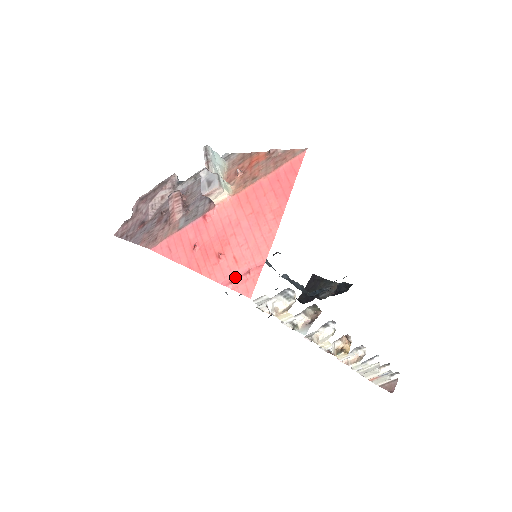
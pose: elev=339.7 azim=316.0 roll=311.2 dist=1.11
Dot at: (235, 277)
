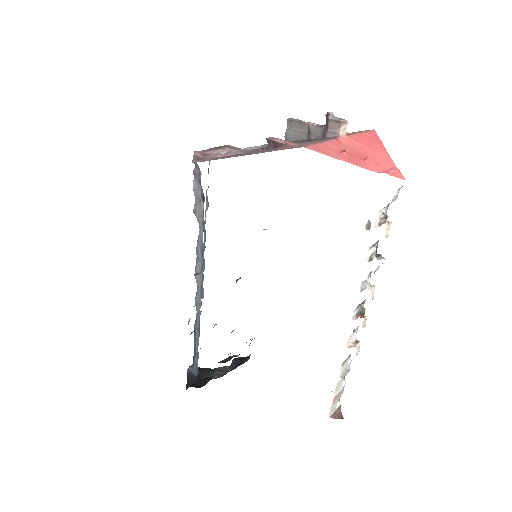
Dot at: (386, 170)
